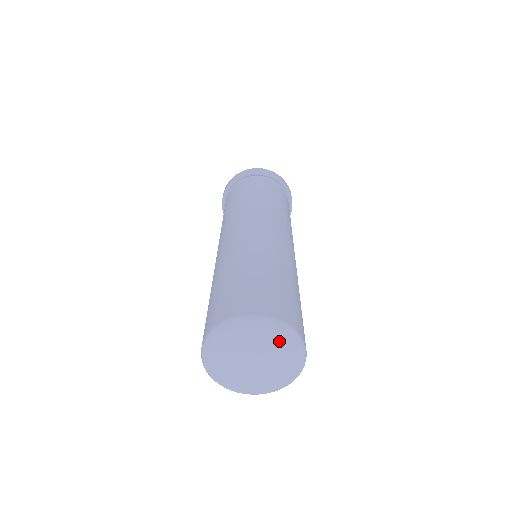
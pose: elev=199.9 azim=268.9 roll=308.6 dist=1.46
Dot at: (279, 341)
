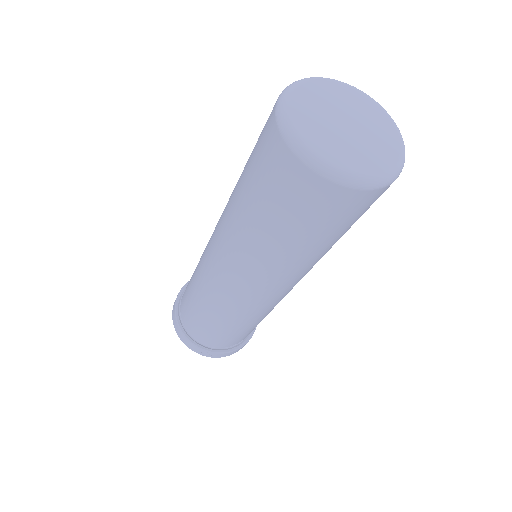
Dot at: (378, 114)
